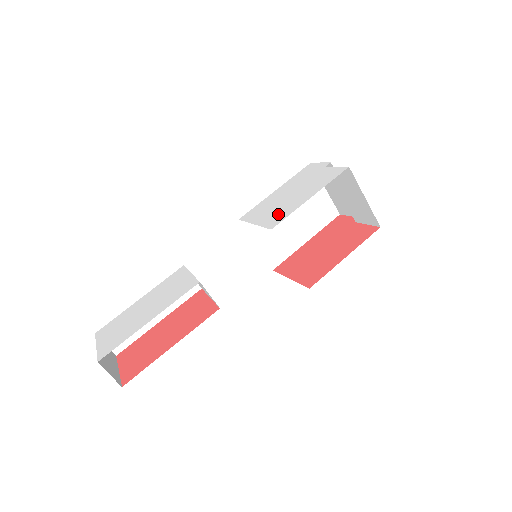
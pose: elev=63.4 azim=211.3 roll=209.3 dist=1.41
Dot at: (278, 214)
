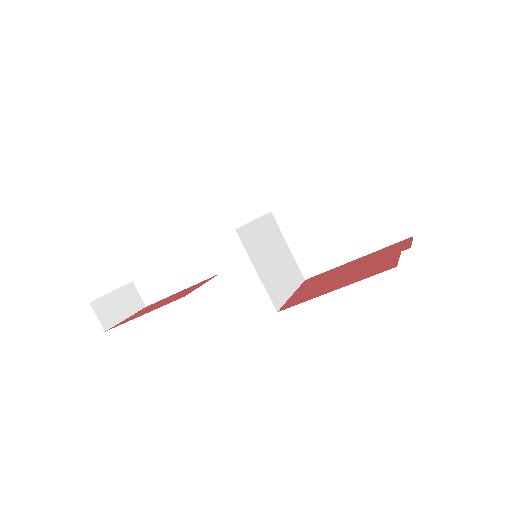
Dot at: occluded
